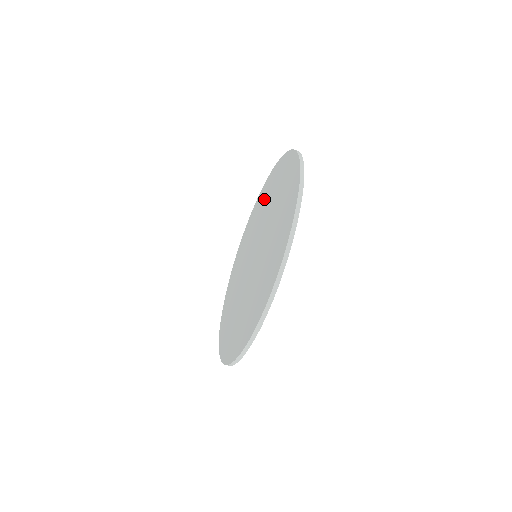
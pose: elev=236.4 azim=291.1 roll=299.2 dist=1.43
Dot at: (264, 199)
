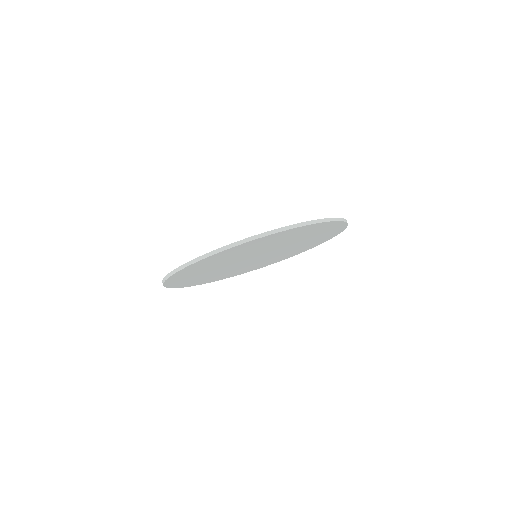
Dot at: occluded
